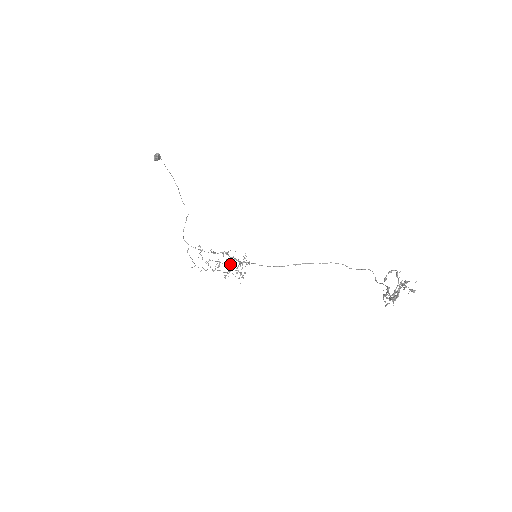
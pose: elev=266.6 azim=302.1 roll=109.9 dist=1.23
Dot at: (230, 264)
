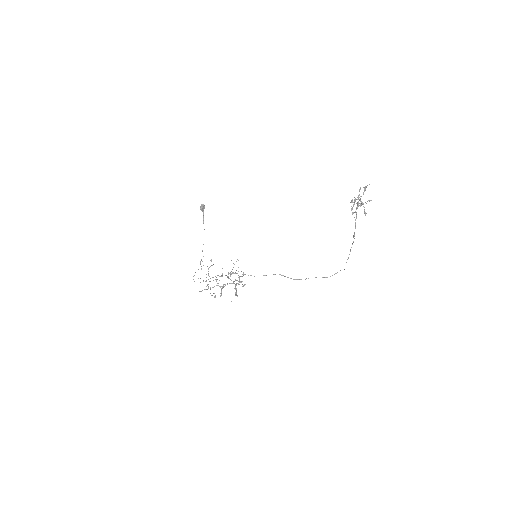
Dot at: (231, 273)
